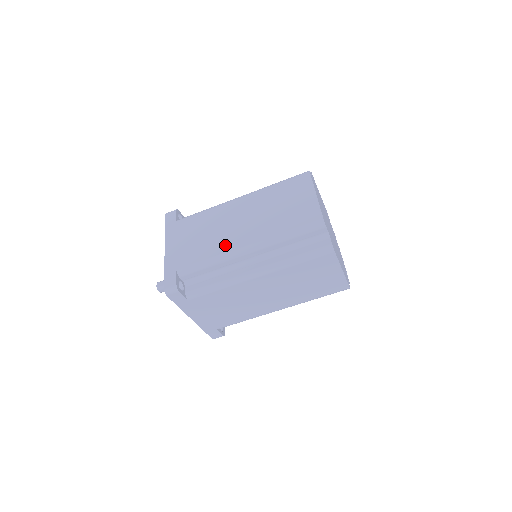
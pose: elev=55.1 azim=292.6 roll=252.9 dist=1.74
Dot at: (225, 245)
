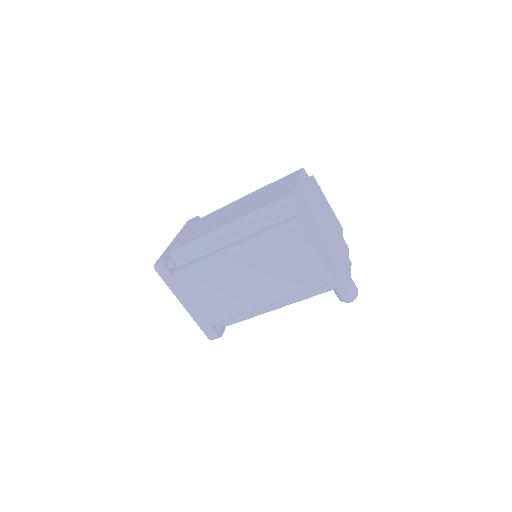
Dot at: (212, 228)
